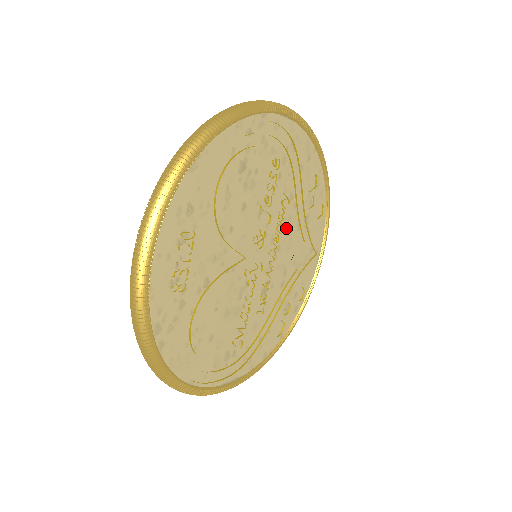
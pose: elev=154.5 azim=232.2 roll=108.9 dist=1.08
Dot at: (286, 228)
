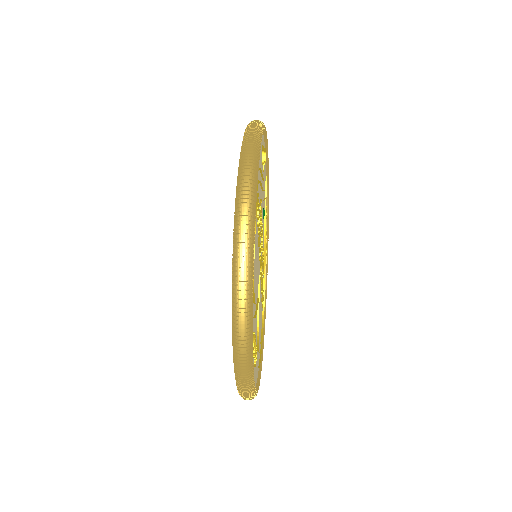
Dot at: occluded
